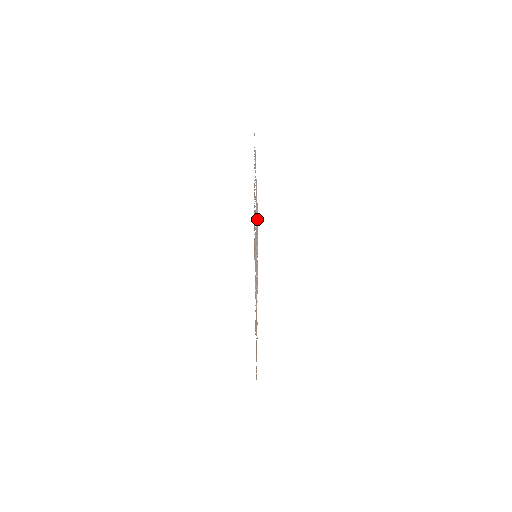
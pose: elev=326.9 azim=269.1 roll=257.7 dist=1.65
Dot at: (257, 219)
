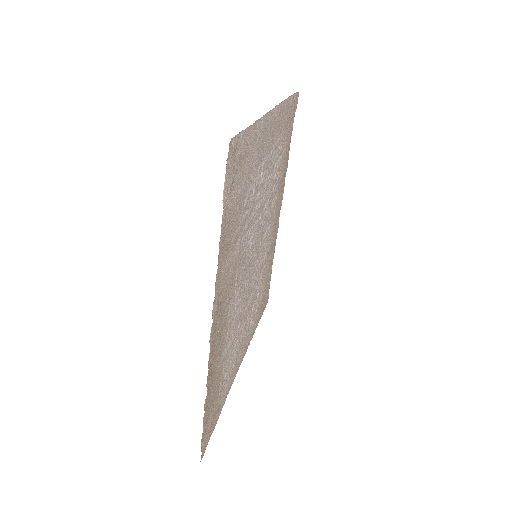
Dot at: (257, 155)
